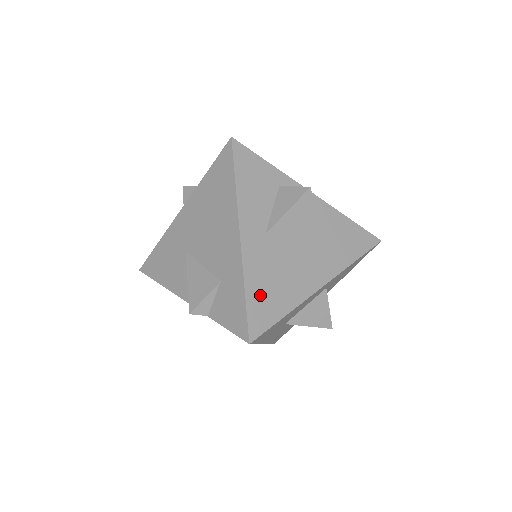
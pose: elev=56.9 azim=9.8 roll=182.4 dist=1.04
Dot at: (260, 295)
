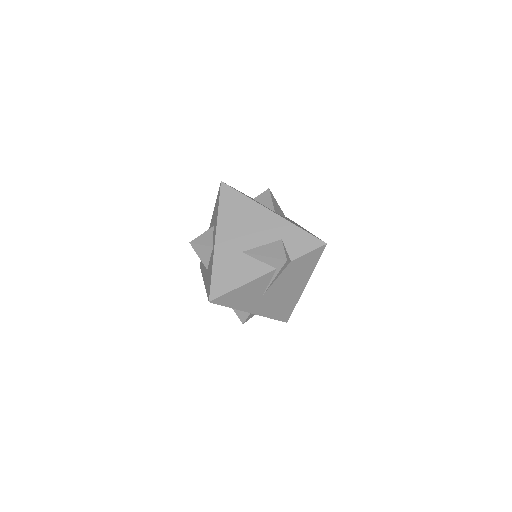
Dot at: occluded
